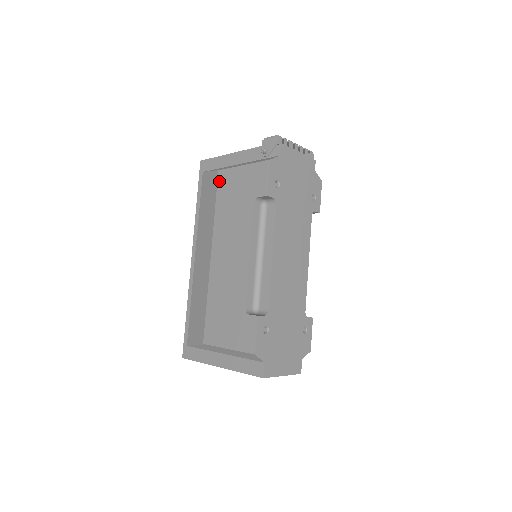
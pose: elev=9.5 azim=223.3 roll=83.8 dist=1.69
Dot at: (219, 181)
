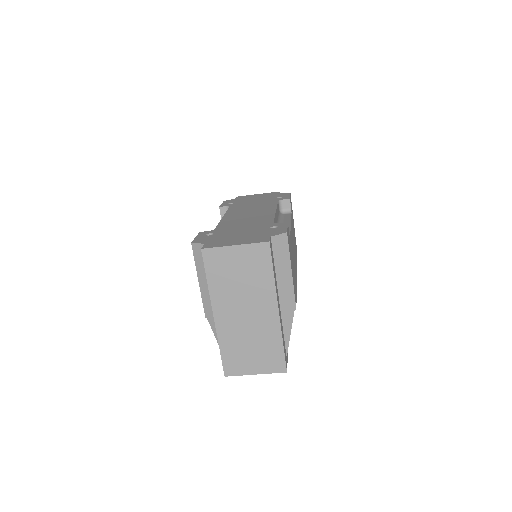
Dot at: occluded
